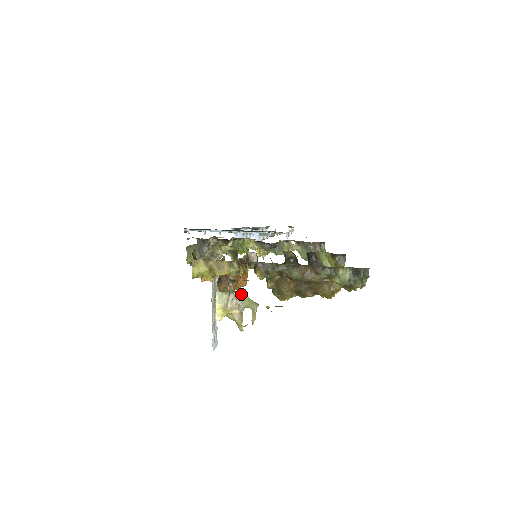
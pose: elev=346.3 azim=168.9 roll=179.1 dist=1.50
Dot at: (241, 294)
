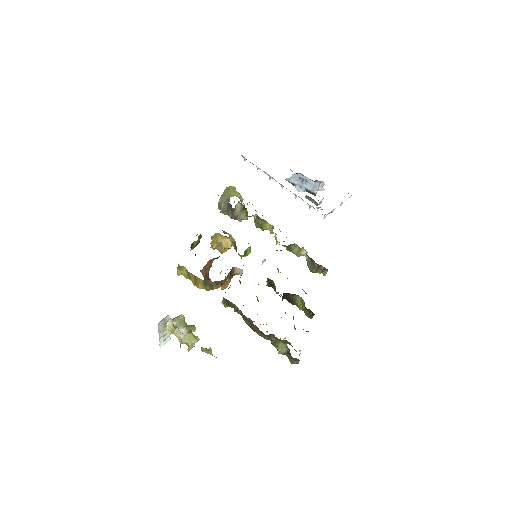
Dot at: (184, 332)
